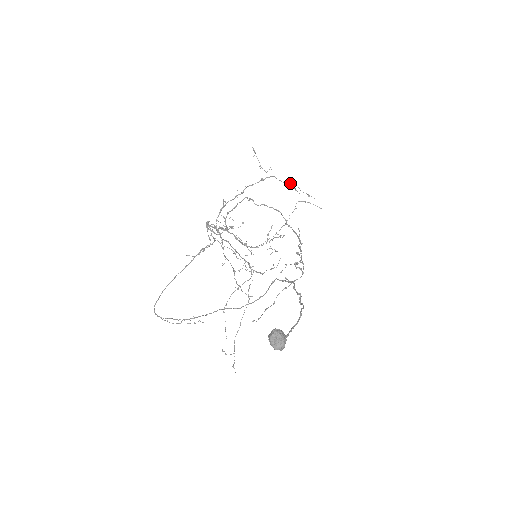
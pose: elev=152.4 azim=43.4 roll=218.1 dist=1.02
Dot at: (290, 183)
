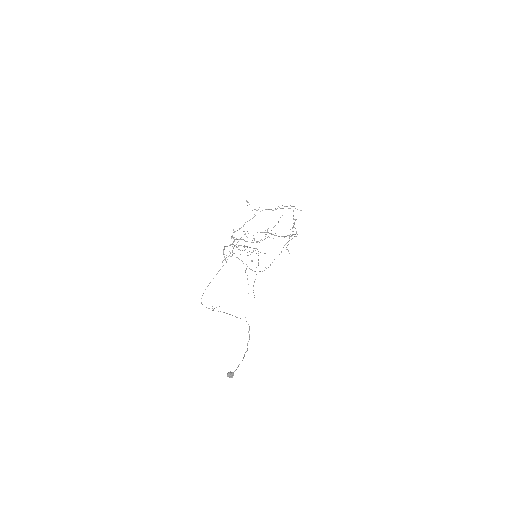
Dot at: occluded
